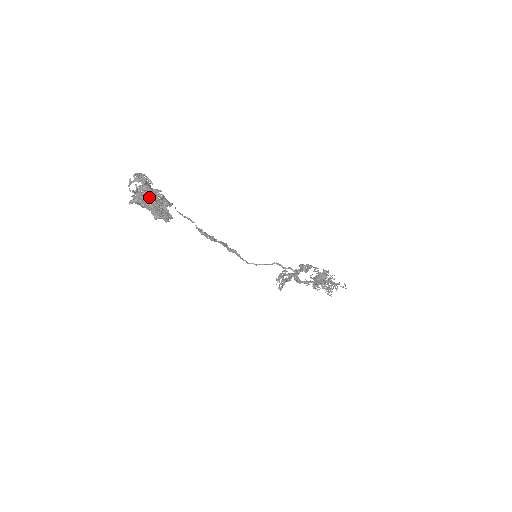
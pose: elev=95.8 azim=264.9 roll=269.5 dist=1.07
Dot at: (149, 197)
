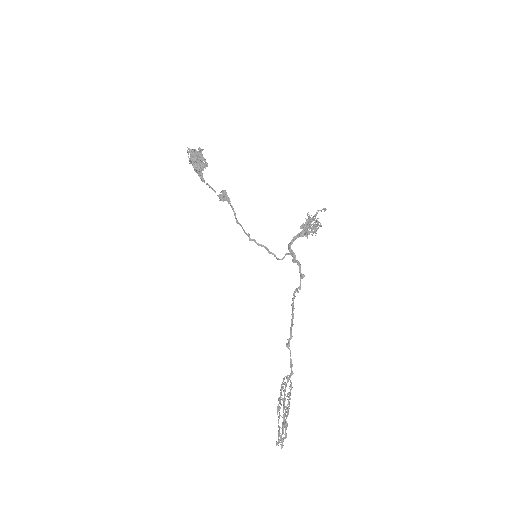
Dot at: (198, 153)
